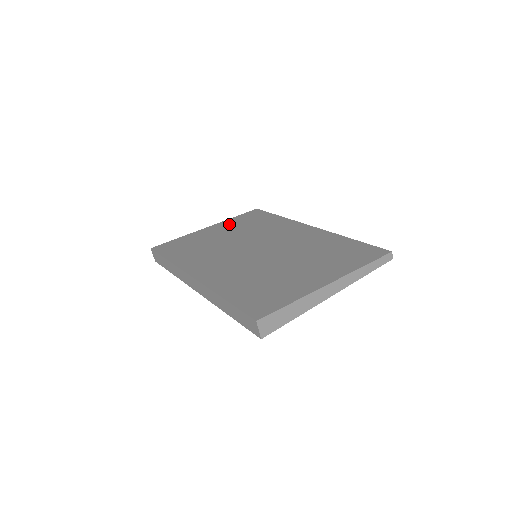
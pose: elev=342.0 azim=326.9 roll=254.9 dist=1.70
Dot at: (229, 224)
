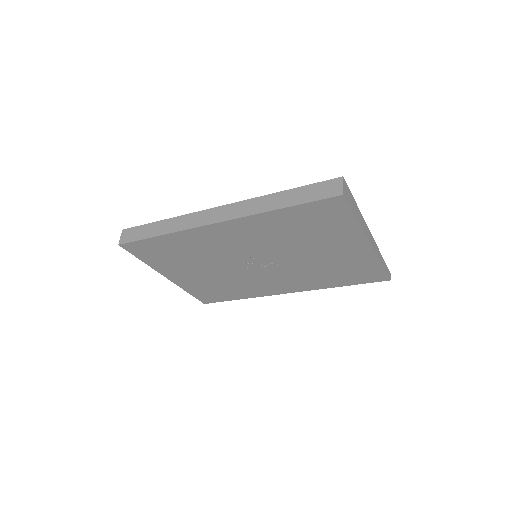
Dot at: occluded
